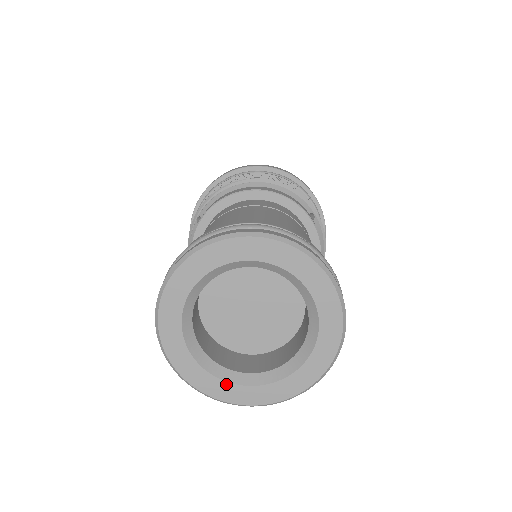
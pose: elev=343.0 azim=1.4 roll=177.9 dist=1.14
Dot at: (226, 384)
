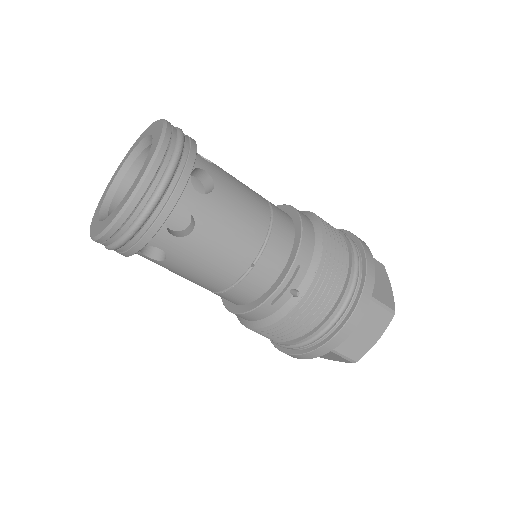
Dot at: (117, 208)
